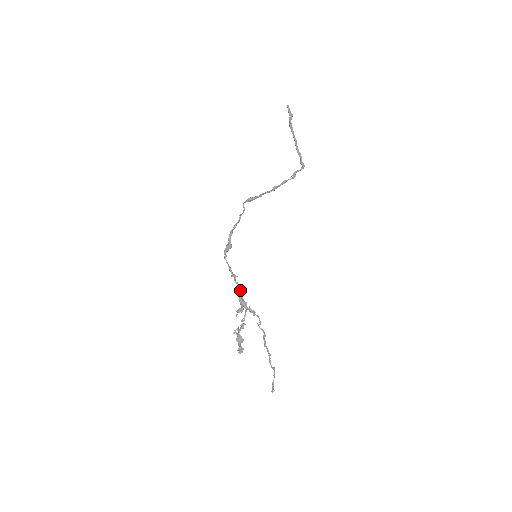
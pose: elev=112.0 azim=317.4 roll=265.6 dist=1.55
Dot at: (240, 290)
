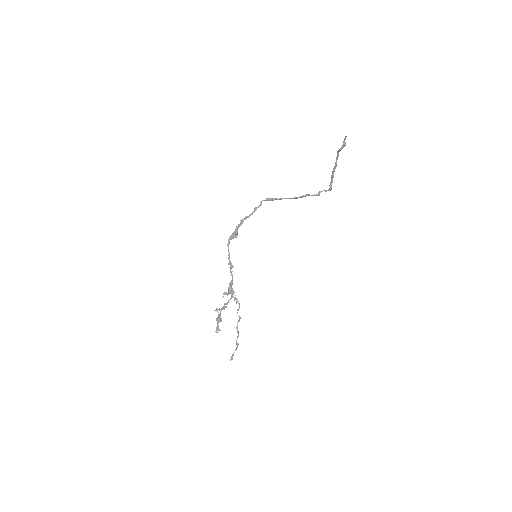
Dot at: (232, 280)
